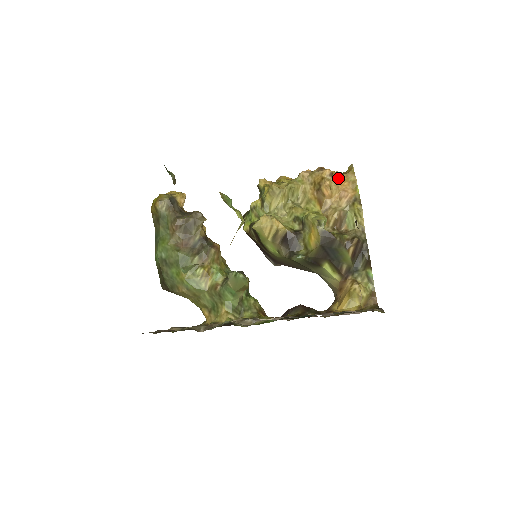
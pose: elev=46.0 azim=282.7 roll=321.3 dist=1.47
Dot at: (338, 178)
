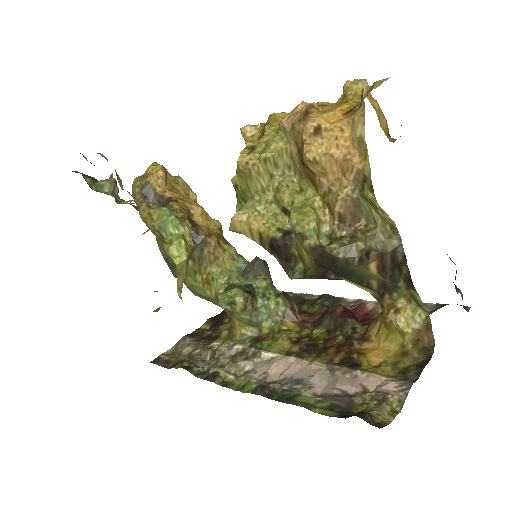
Dot at: (331, 135)
